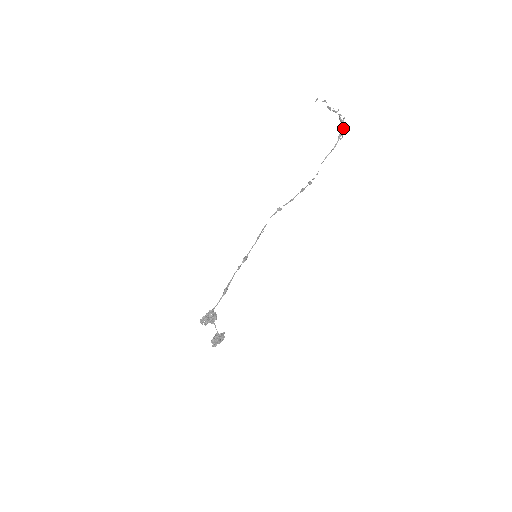
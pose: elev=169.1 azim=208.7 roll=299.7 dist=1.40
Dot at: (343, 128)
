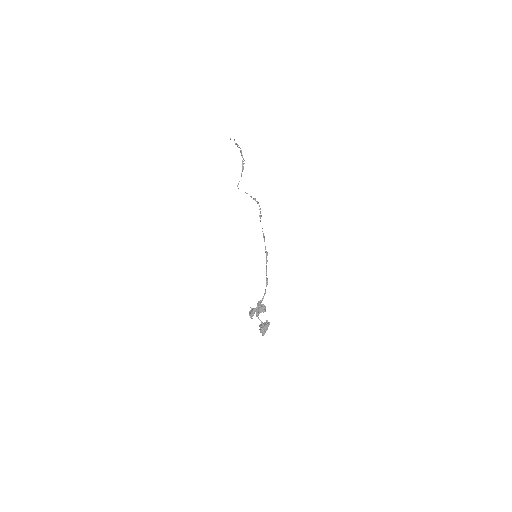
Dot at: occluded
